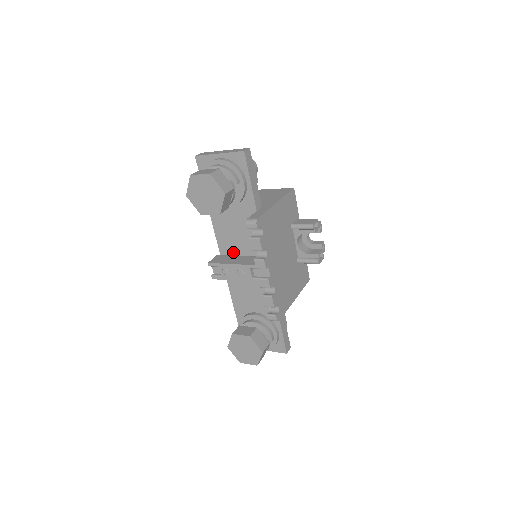
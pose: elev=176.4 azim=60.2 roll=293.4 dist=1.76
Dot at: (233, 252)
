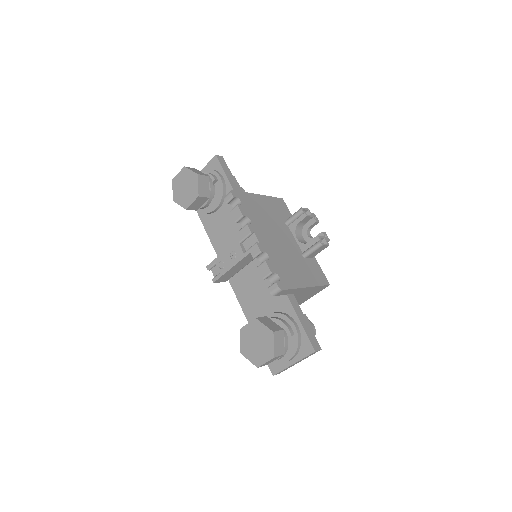
Dot at: occluded
